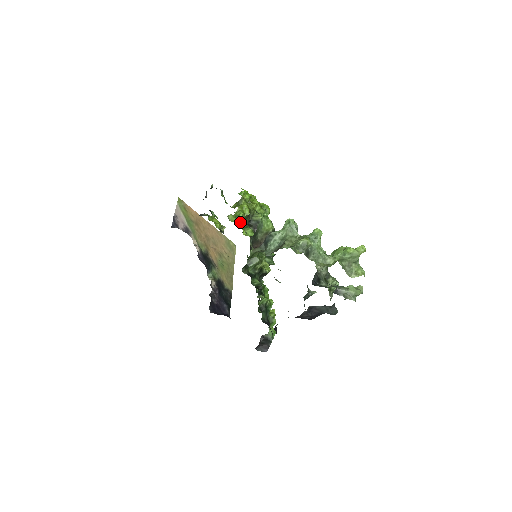
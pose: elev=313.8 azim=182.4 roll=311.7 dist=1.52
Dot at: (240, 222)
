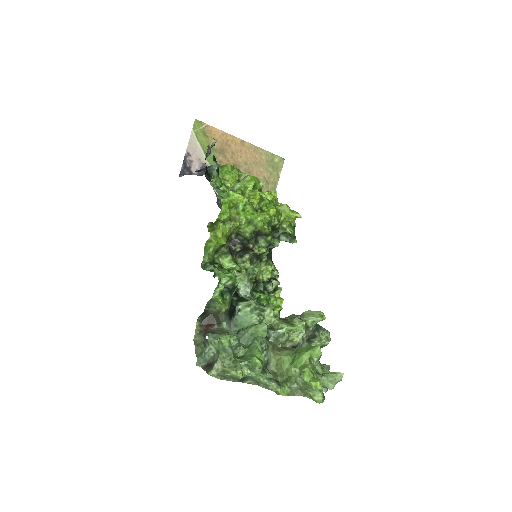
Dot at: (208, 260)
